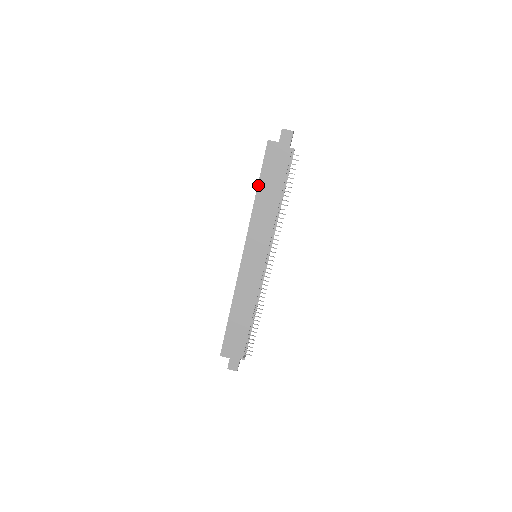
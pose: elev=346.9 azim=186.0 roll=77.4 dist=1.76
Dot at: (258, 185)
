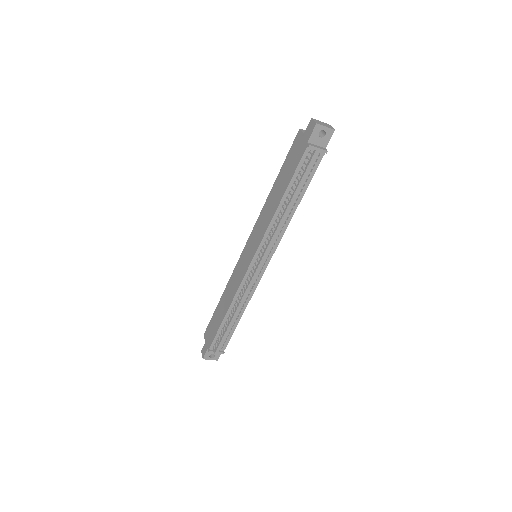
Dot at: (277, 177)
